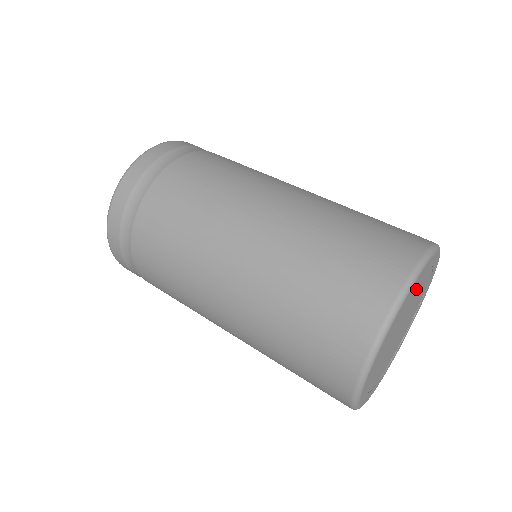
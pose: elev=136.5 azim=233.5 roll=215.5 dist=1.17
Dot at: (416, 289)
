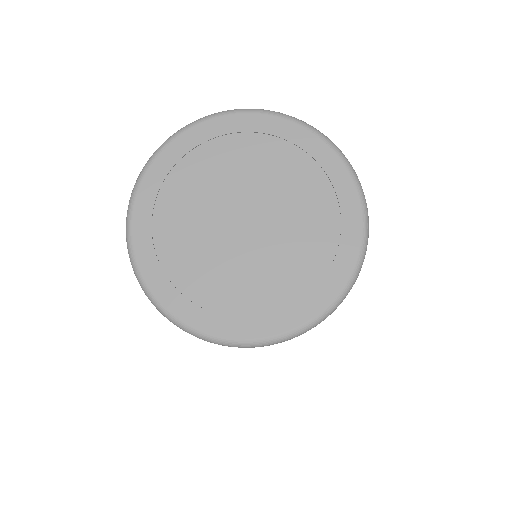
Dot at: (279, 161)
